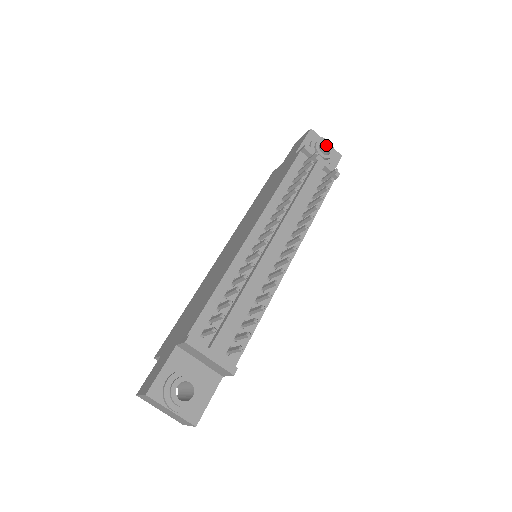
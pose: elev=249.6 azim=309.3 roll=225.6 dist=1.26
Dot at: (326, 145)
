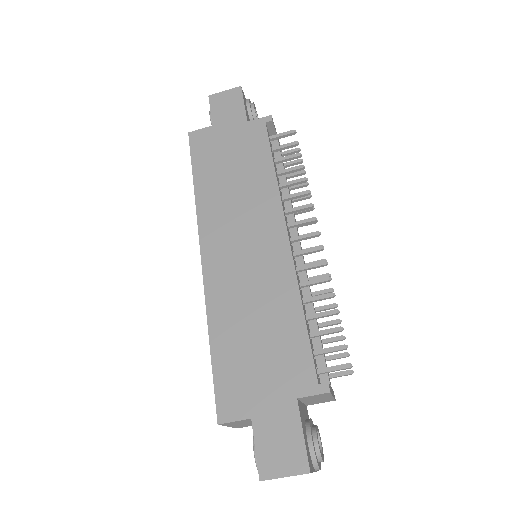
Dot at: occluded
